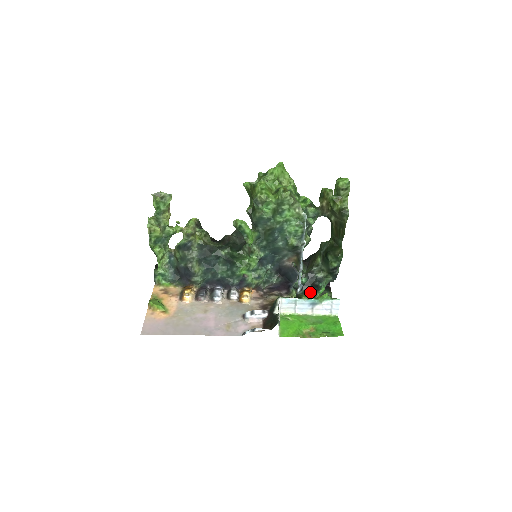
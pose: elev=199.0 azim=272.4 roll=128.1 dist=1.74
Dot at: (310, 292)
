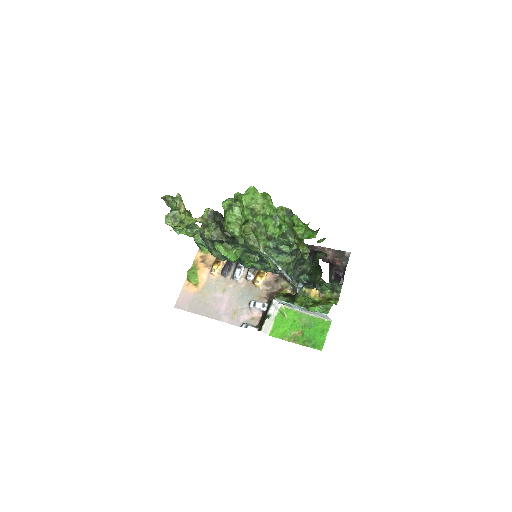
Dot at: occluded
